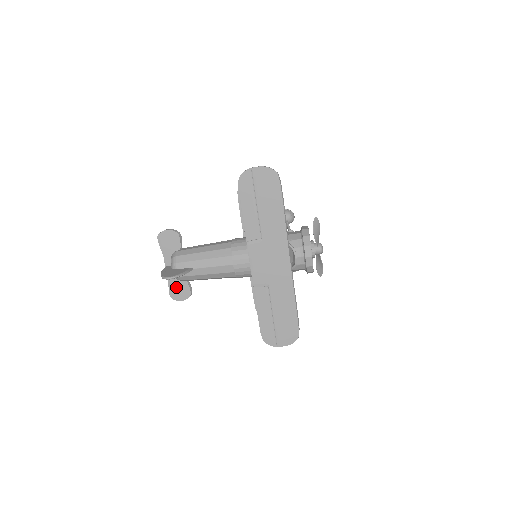
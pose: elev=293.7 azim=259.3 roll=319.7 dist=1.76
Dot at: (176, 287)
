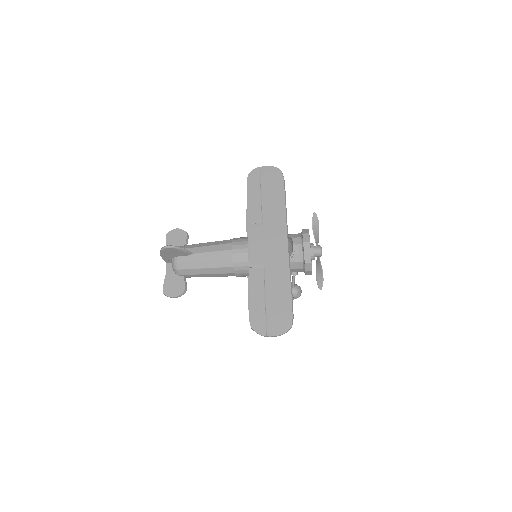
Dot at: (171, 282)
